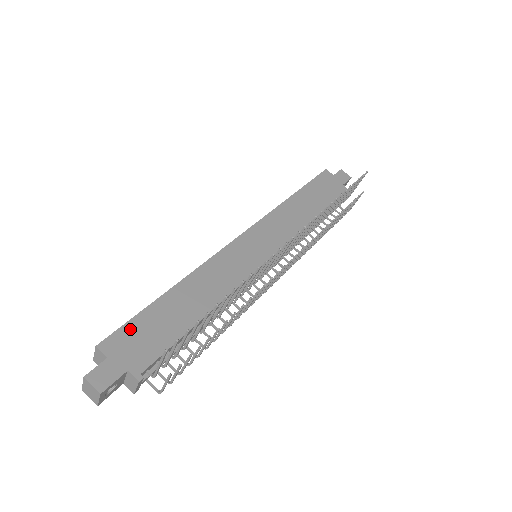
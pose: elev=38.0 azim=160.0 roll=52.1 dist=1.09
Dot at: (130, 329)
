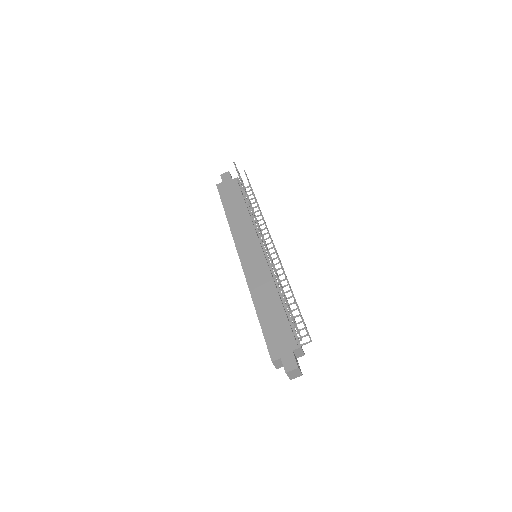
Dot at: (270, 341)
